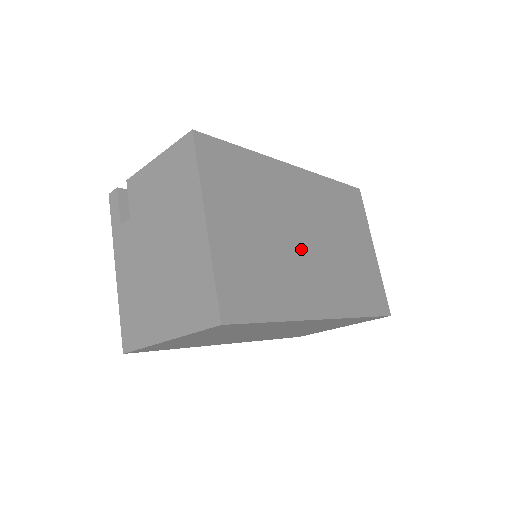
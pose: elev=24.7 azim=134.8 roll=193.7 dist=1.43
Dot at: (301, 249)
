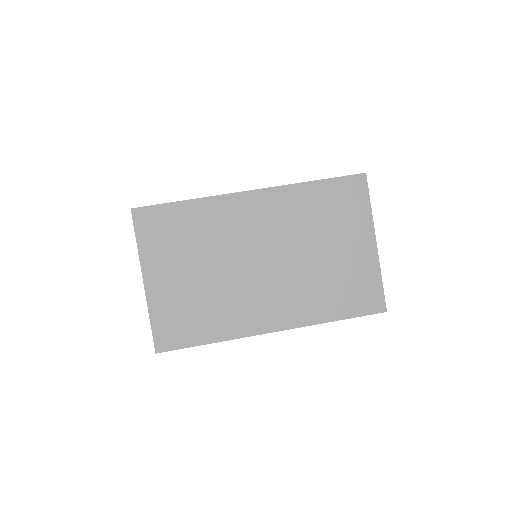
Dot at: (250, 275)
